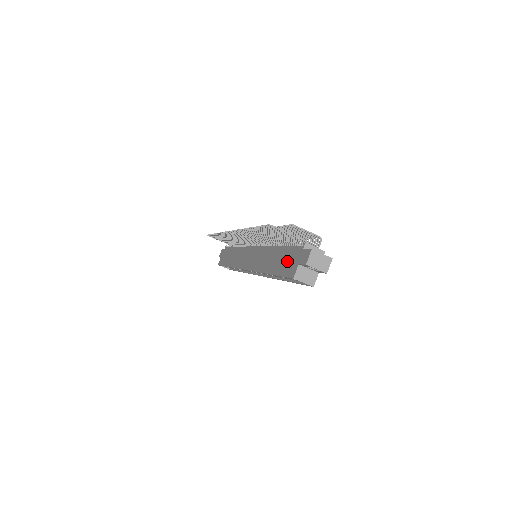
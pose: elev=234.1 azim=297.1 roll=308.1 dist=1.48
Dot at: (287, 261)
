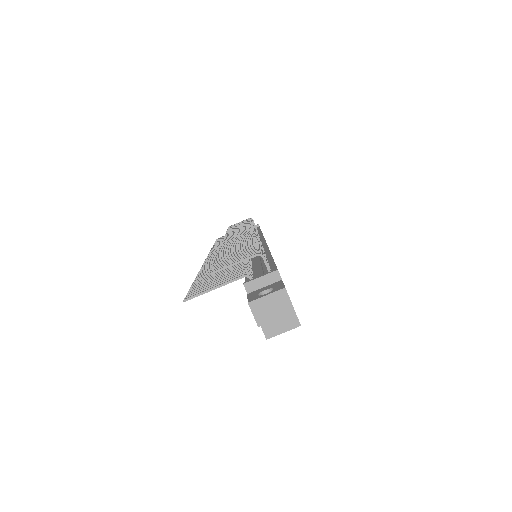
Dot at: occluded
